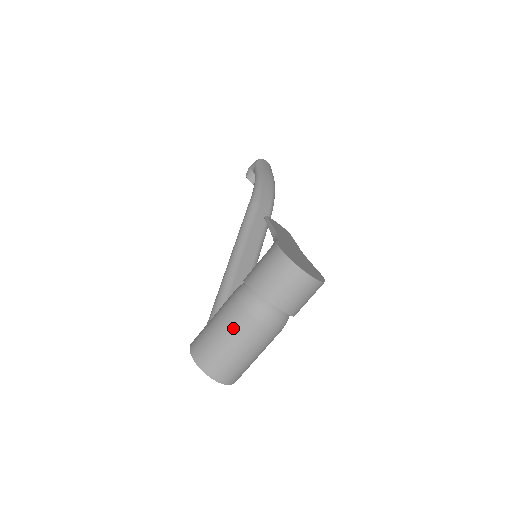
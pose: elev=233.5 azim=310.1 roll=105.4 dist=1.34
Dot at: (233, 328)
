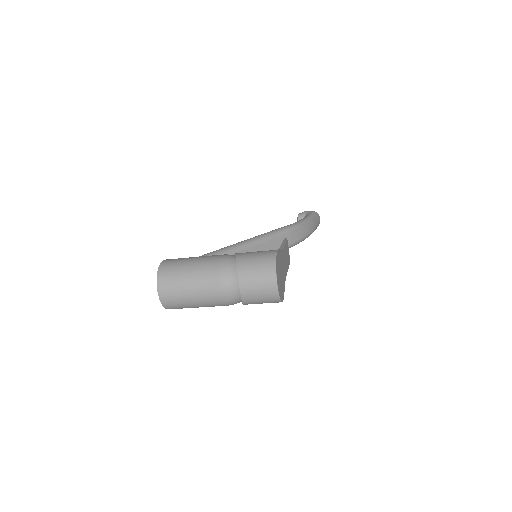
Dot at: (201, 271)
